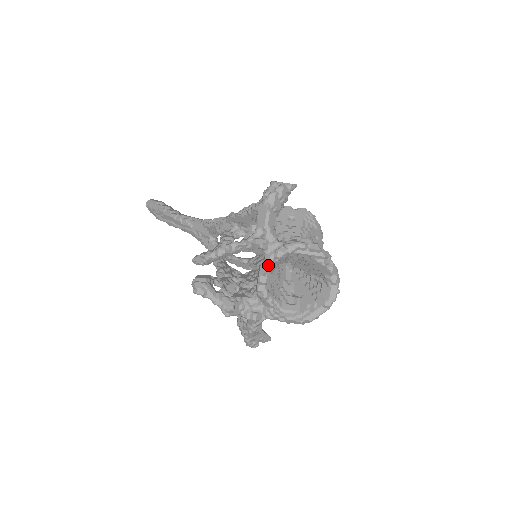
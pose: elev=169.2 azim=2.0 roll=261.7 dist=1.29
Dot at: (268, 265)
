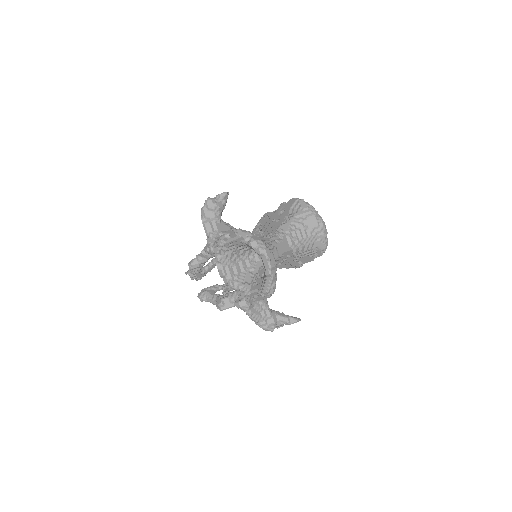
Dot at: (216, 262)
